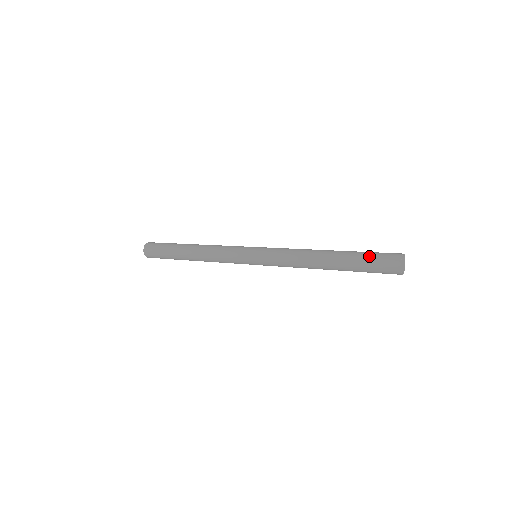
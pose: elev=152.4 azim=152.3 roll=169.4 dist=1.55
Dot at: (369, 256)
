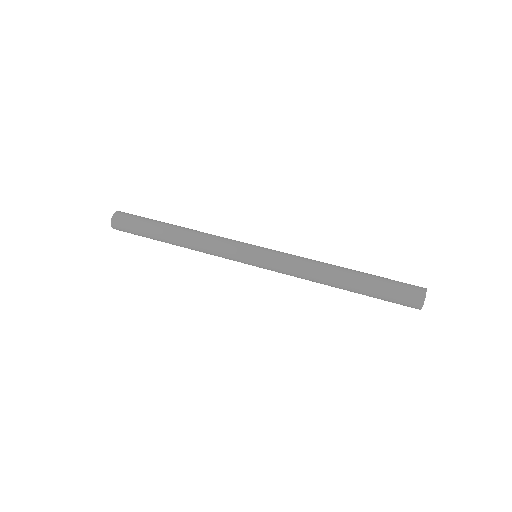
Dot at: (391, 285)
